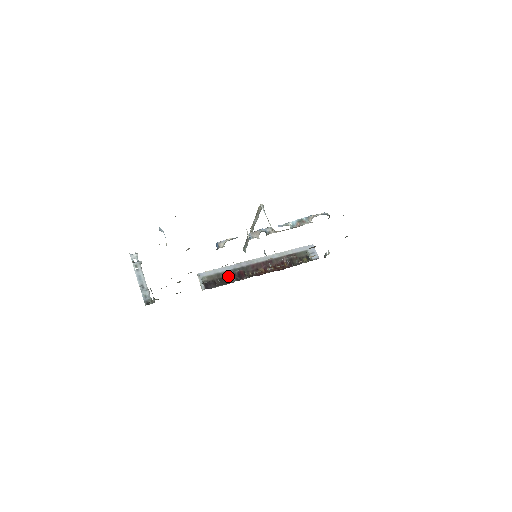
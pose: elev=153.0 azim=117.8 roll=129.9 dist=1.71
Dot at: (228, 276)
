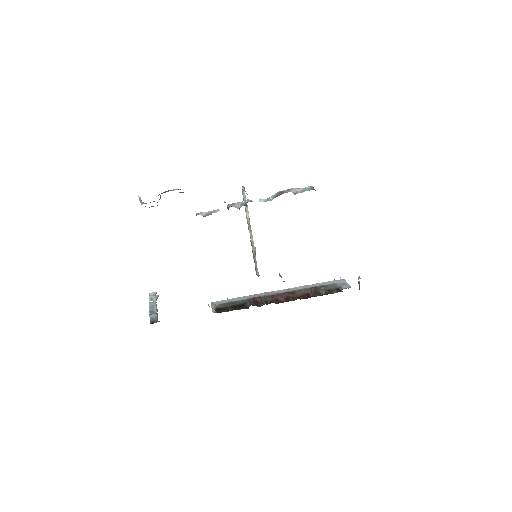
Dot at: (243, 304)
